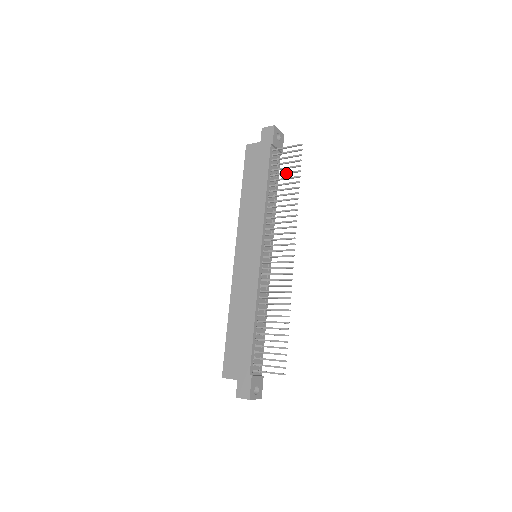
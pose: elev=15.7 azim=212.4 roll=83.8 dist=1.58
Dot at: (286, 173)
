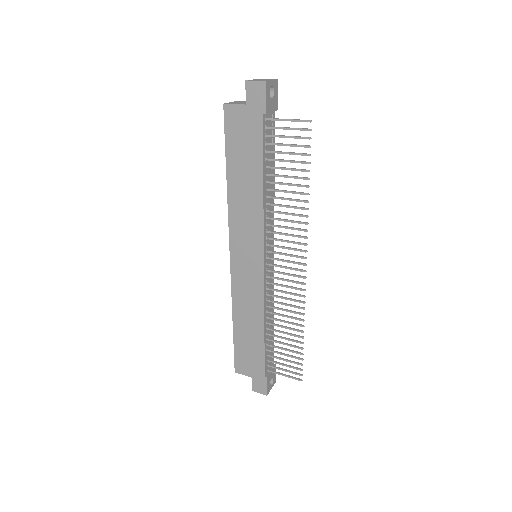
Dot at: occluded
